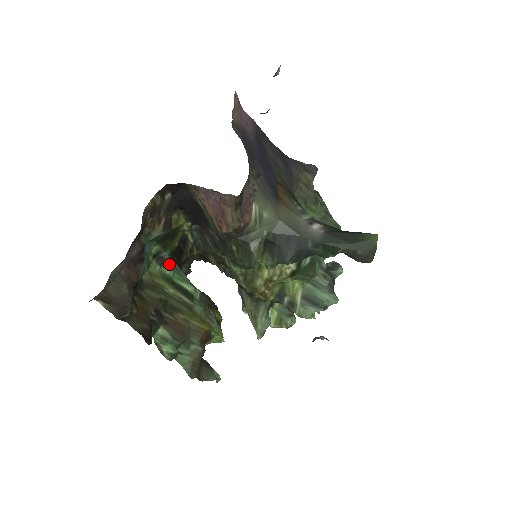
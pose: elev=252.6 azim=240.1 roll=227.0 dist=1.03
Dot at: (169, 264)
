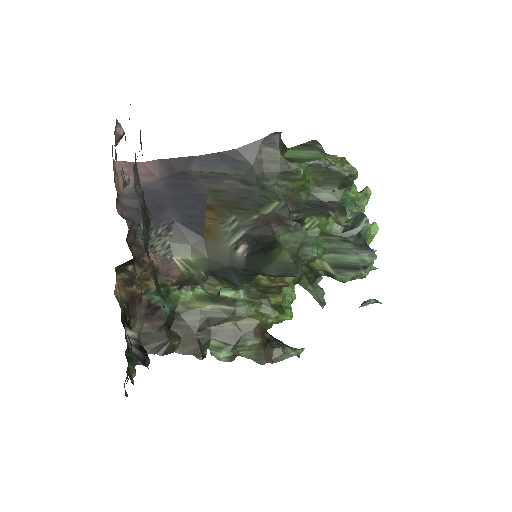
Dot at: occluded
